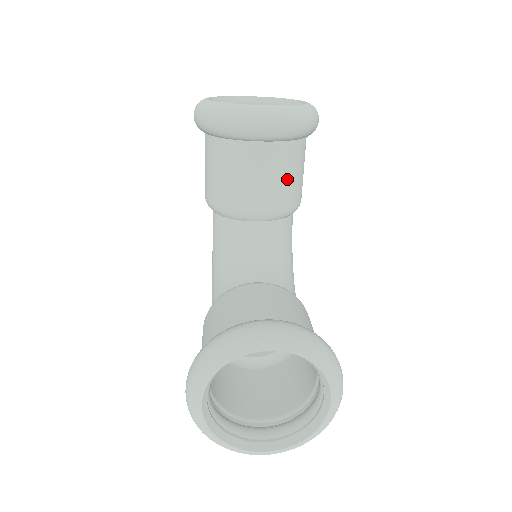
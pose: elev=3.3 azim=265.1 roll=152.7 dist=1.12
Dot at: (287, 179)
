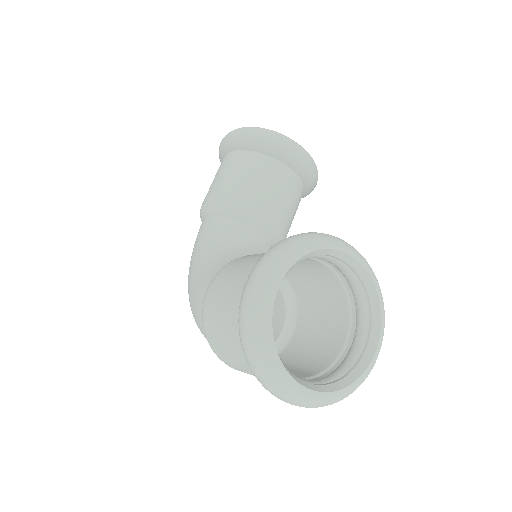
Dot at: (292, 210)
